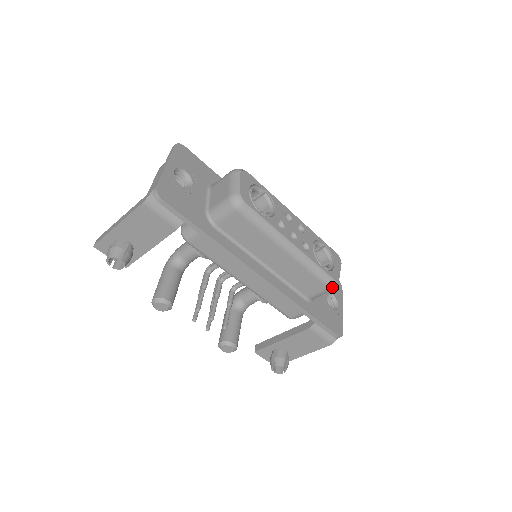
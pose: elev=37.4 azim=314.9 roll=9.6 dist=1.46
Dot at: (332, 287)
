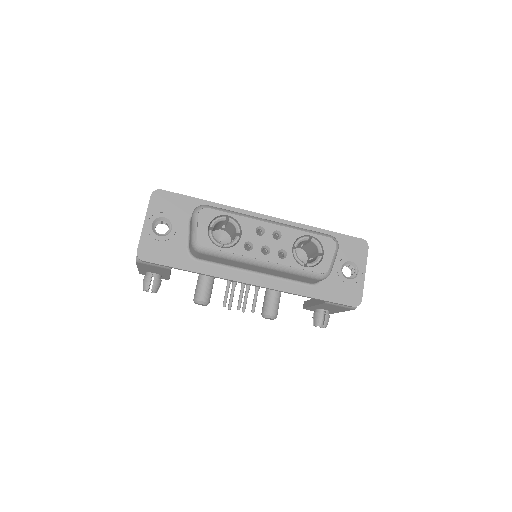
Dot at: (322, 279)
